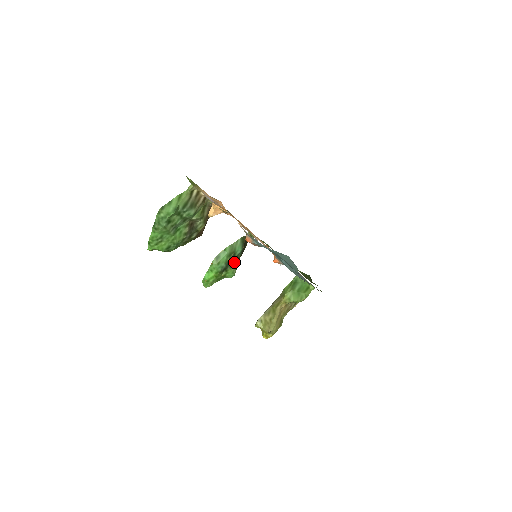
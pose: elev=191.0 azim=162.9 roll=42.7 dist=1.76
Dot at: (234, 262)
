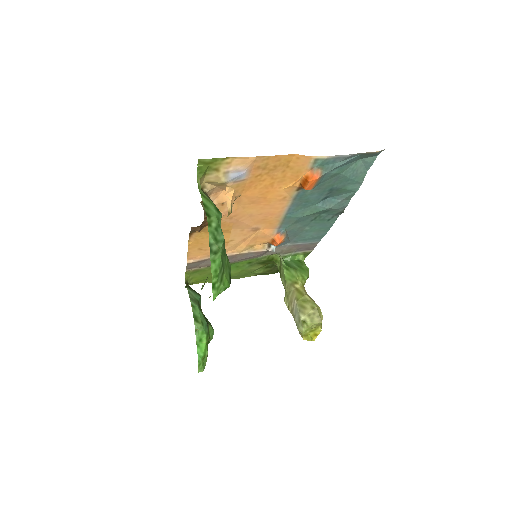
Dot at: occluded
